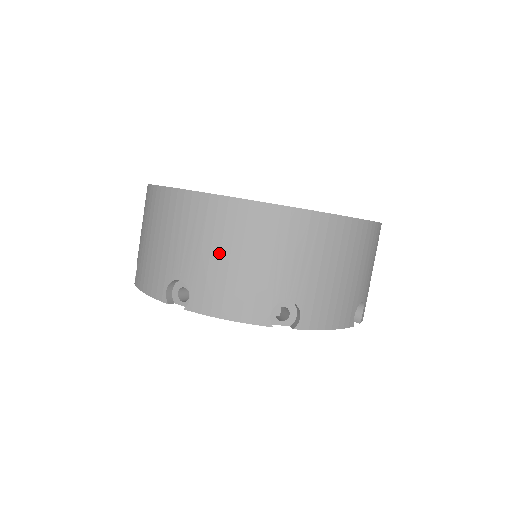
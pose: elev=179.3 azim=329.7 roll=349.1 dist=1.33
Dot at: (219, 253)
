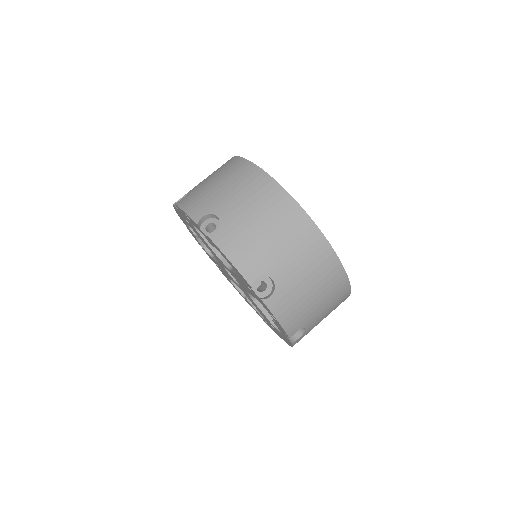
Dot at: (257, 219)
